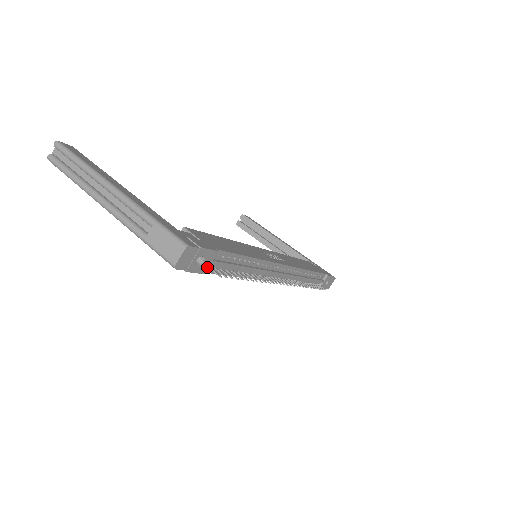
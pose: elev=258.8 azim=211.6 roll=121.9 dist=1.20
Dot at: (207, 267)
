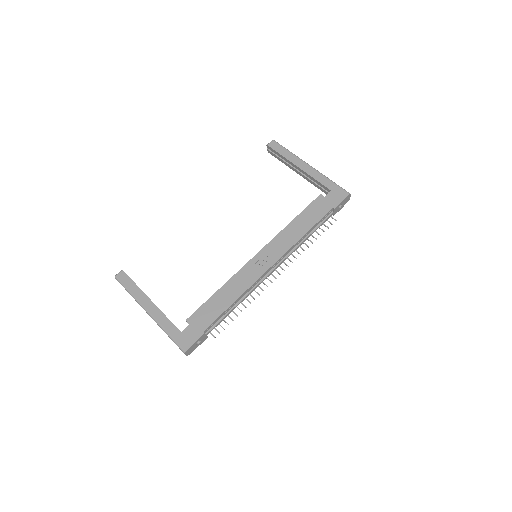
Dot at: (206, 337)
